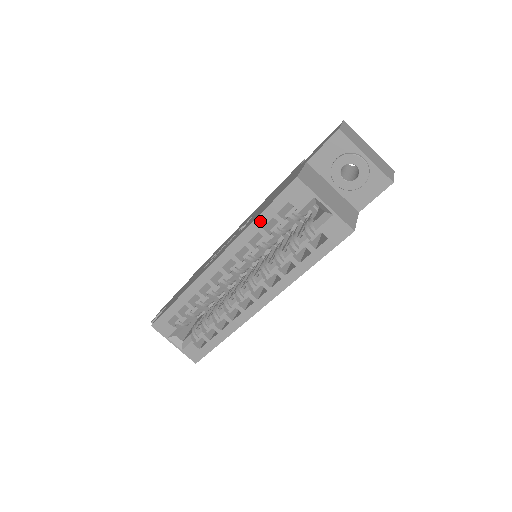
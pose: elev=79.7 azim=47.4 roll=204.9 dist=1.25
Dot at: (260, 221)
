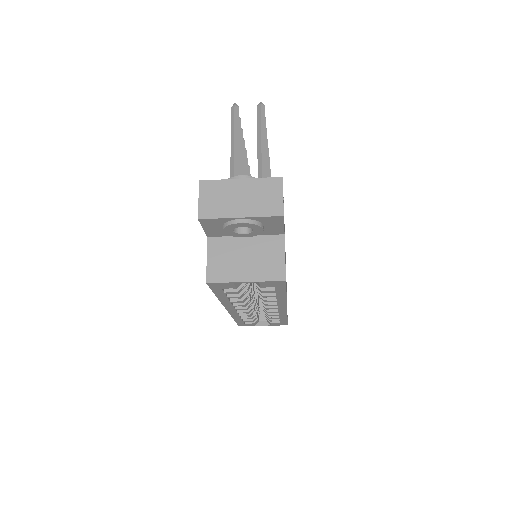
Dot at: (221, 297)
